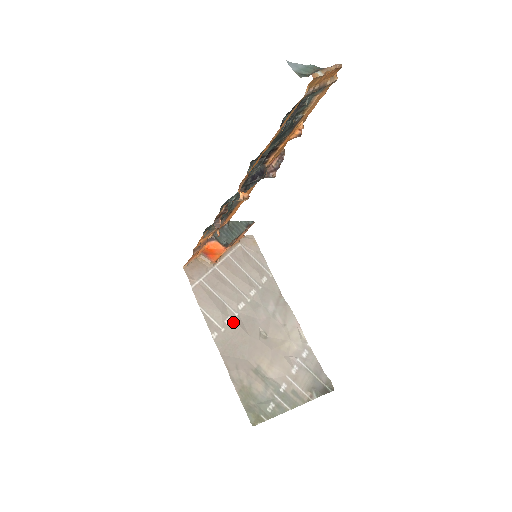
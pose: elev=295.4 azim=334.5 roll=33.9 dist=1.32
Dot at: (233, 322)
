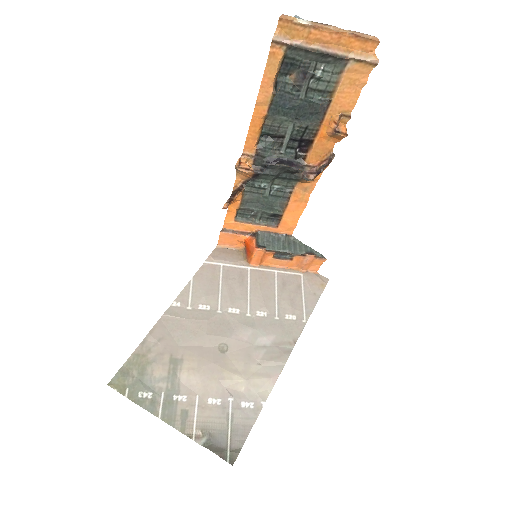
Dot at: (207, 312)
